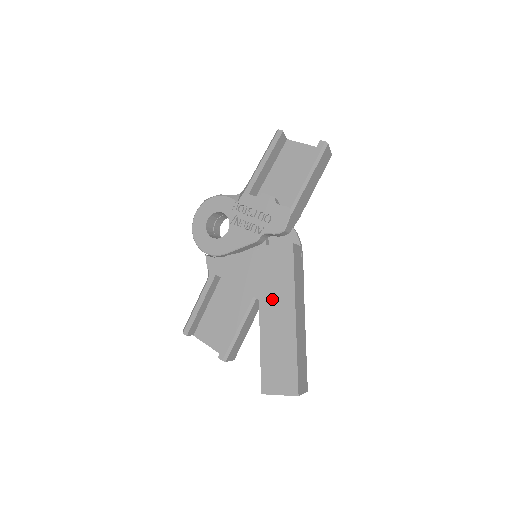
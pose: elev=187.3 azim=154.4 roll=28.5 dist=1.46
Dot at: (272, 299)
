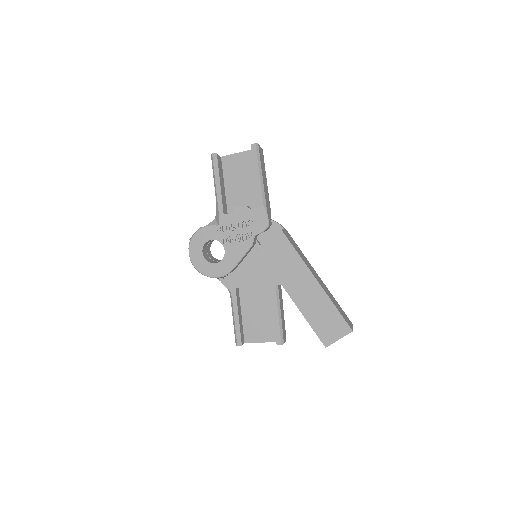
Dot at: (291, 278)
